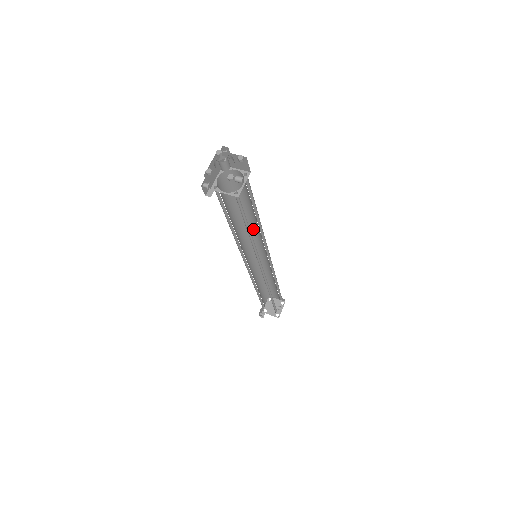
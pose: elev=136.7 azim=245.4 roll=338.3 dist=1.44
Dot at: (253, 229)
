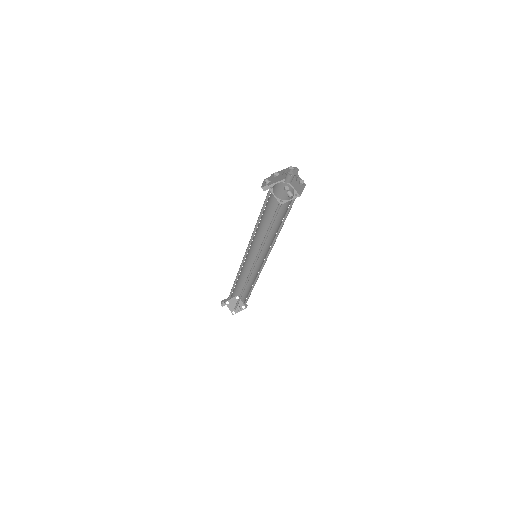
Dot at: (269, 236)
